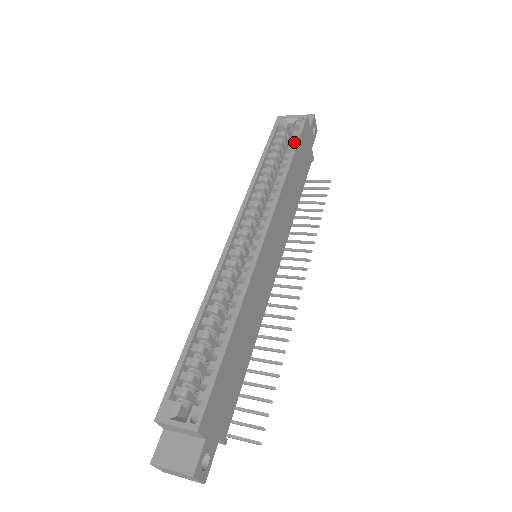
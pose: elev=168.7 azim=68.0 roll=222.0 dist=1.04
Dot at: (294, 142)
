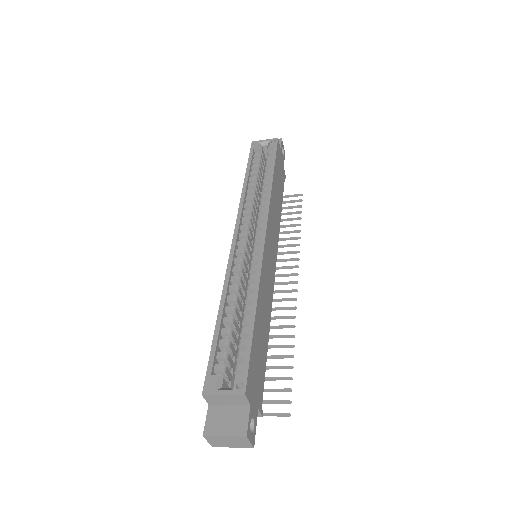
Dot at: (272, 159)
